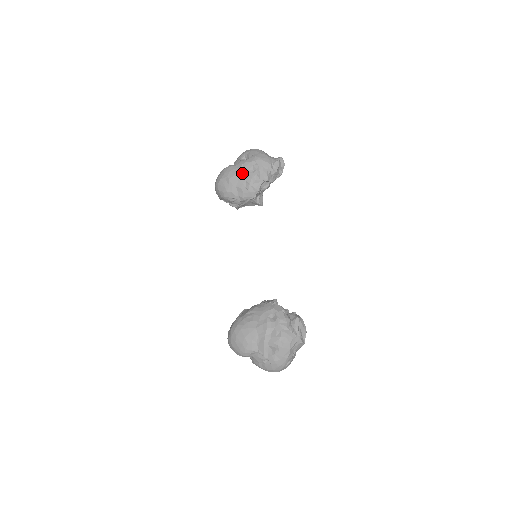
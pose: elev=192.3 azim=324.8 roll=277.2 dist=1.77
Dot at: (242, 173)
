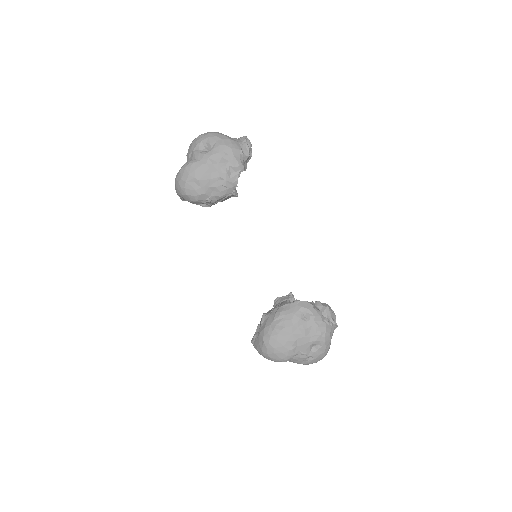
Dot at: (212, 169)
